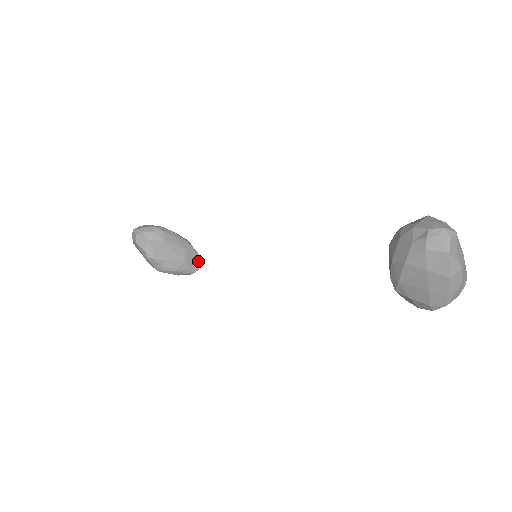
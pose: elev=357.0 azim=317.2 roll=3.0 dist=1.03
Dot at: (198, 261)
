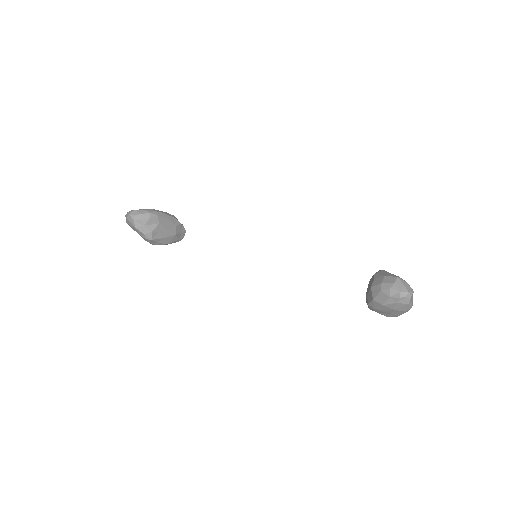
Dot at: (183, 232)
